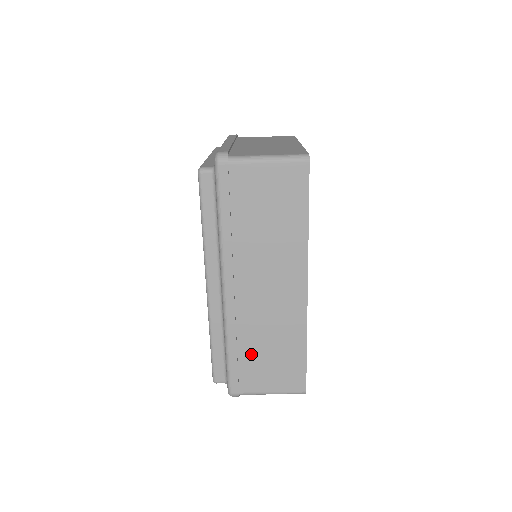
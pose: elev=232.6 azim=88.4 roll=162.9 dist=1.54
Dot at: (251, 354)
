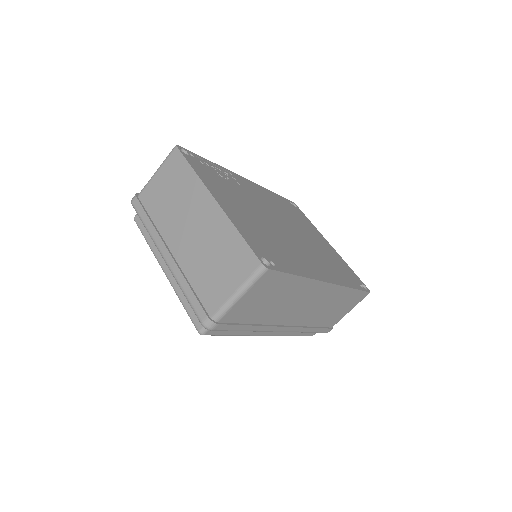
Dot at: (323, 320)
